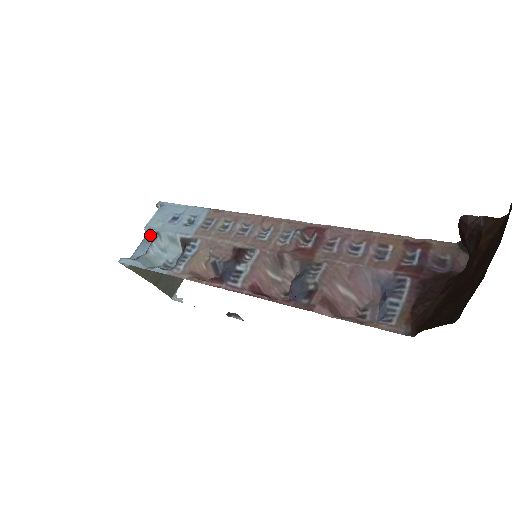
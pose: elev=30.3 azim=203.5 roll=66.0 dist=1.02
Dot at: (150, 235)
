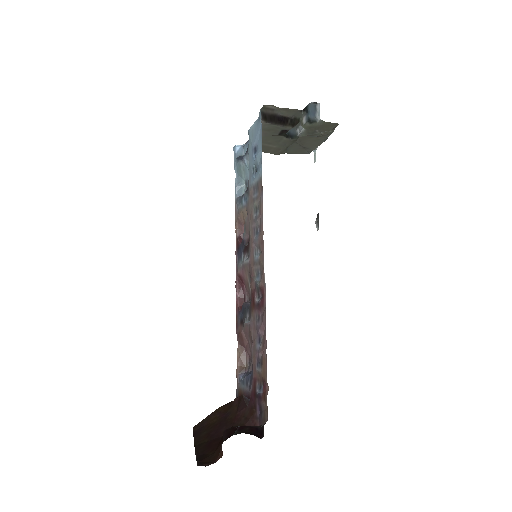
Dot at: occluded
